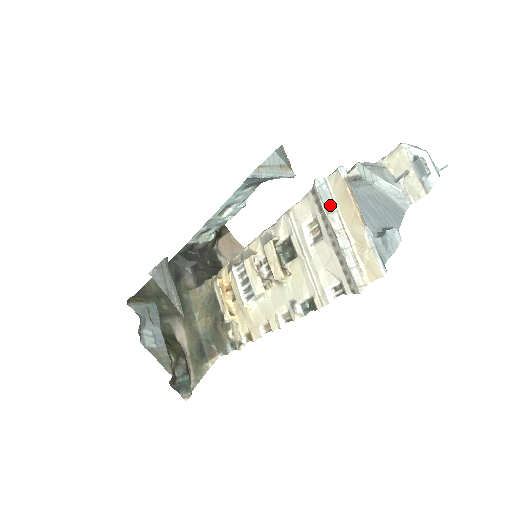
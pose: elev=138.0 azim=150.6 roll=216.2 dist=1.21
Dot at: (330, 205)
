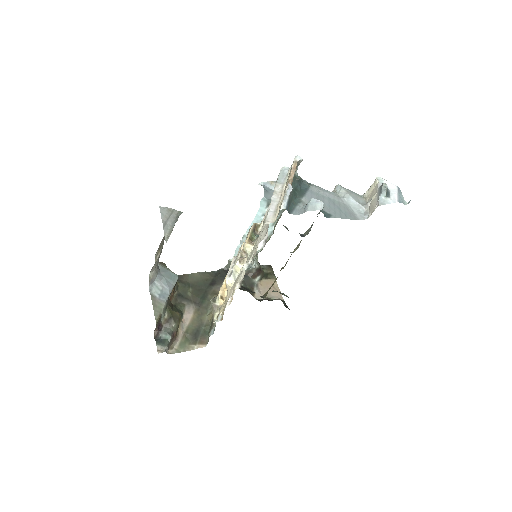
Dot at: (282, 180)
